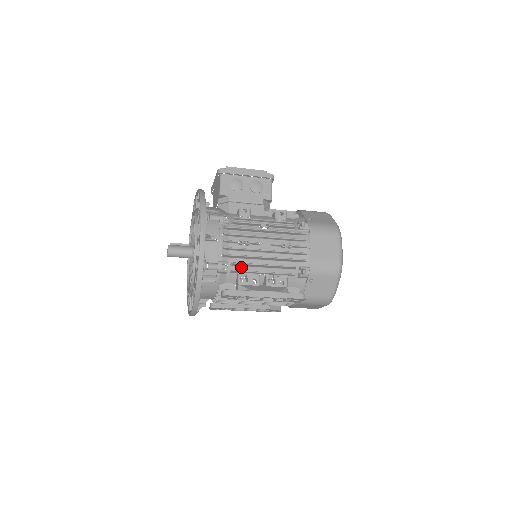
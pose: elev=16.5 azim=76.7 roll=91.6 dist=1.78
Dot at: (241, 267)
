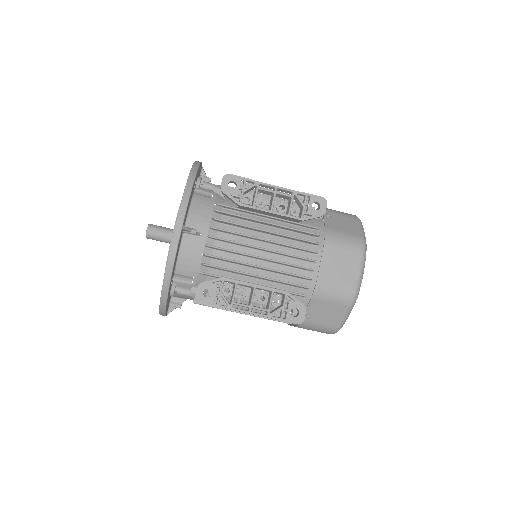
Dot at: occluded
